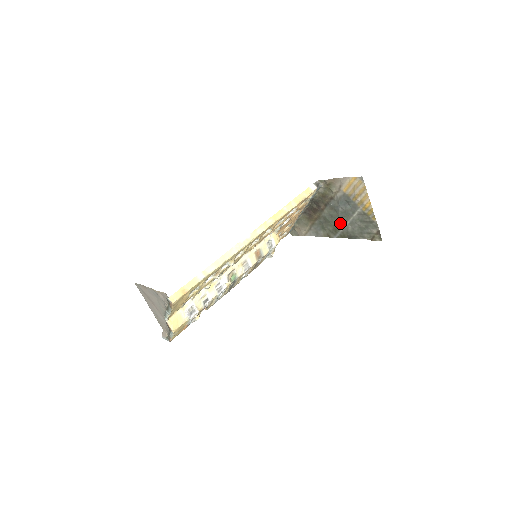
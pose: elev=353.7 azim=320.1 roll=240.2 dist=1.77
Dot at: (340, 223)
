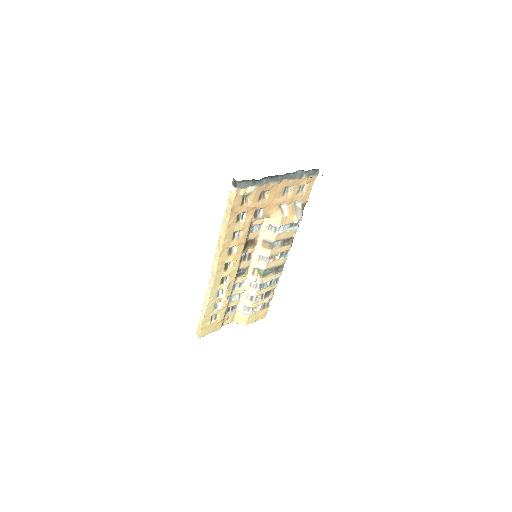
Dot at: occluded
